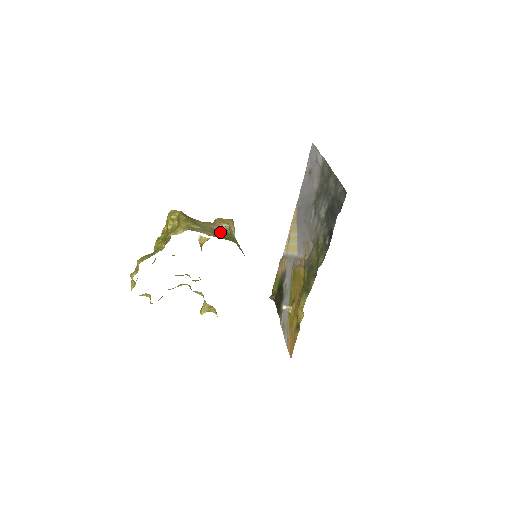
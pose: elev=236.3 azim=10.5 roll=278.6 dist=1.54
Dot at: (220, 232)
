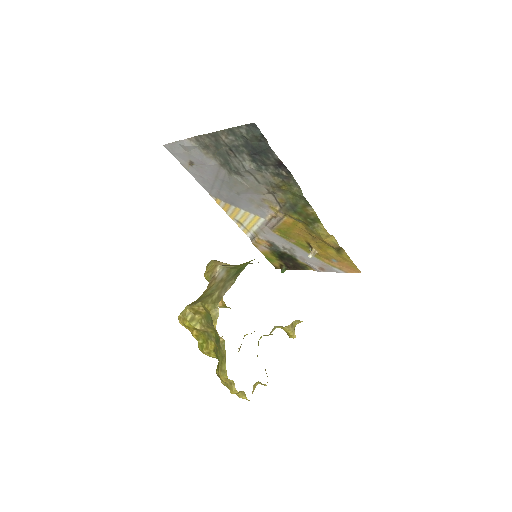
Dot at: (228, 274)
